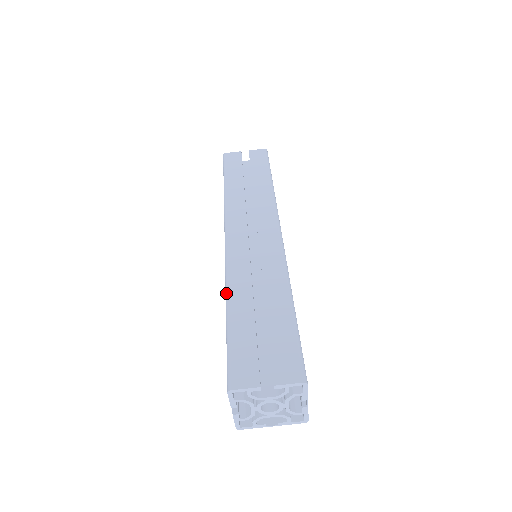
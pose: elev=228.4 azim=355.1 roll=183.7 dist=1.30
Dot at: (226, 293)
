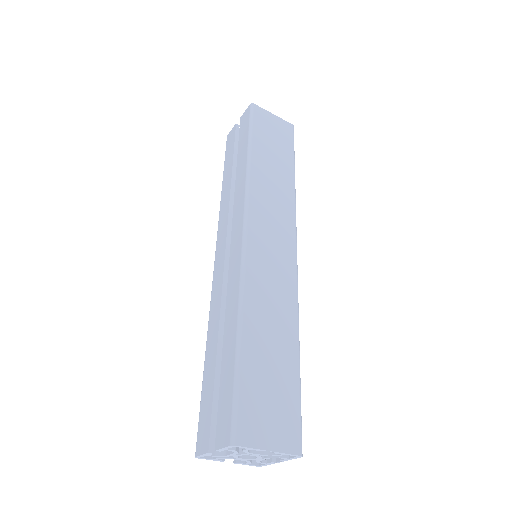
Dot at: (207, 335)
